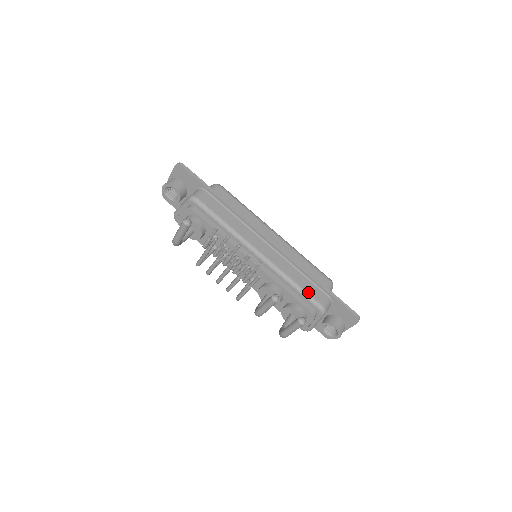
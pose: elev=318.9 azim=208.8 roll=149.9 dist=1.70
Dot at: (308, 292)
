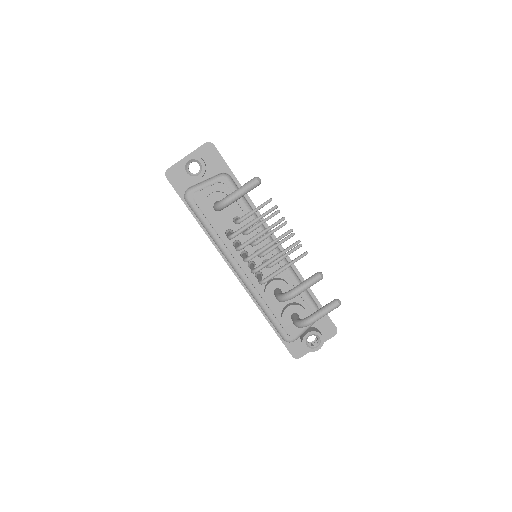
Dot at: (309, 294)
